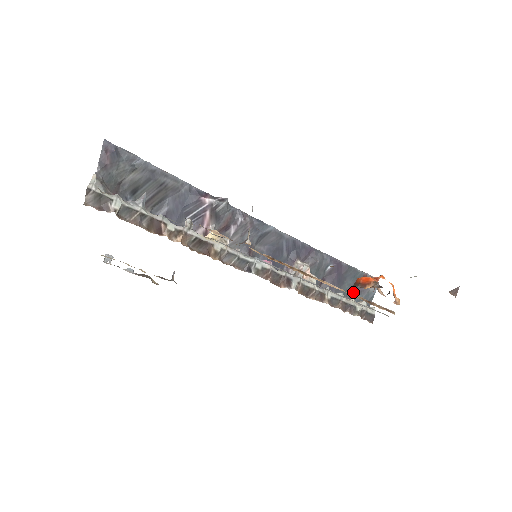
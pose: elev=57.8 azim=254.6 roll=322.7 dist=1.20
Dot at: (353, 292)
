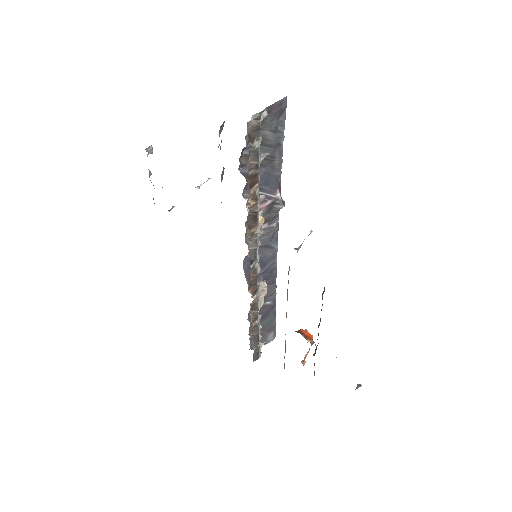
Dot at: occluded
